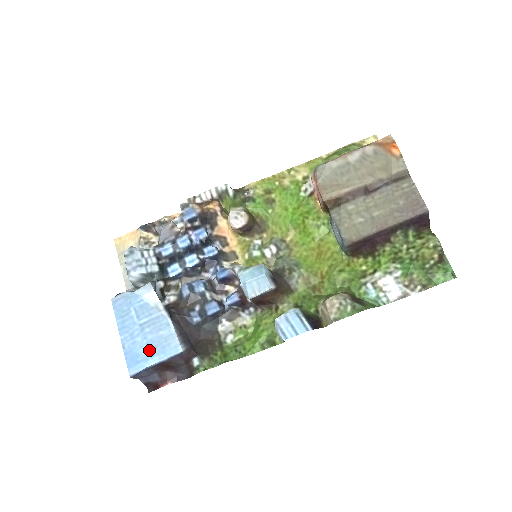
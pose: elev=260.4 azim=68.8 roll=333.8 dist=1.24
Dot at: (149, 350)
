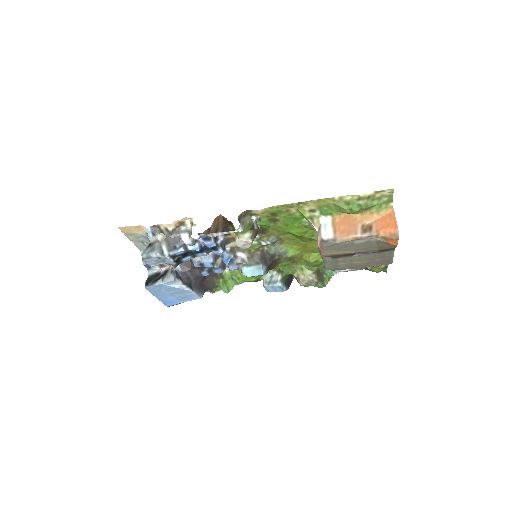
Dot at: (178, 300)
